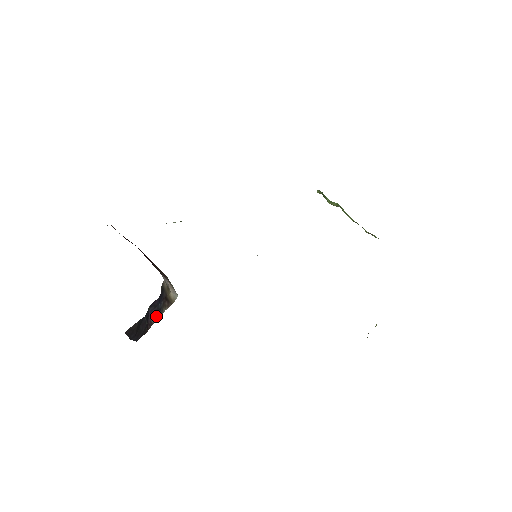
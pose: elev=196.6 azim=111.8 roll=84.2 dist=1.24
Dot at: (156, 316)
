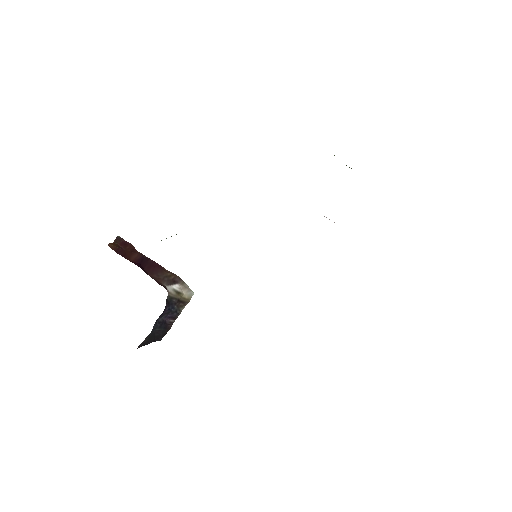
Dot at: (174, 316)
